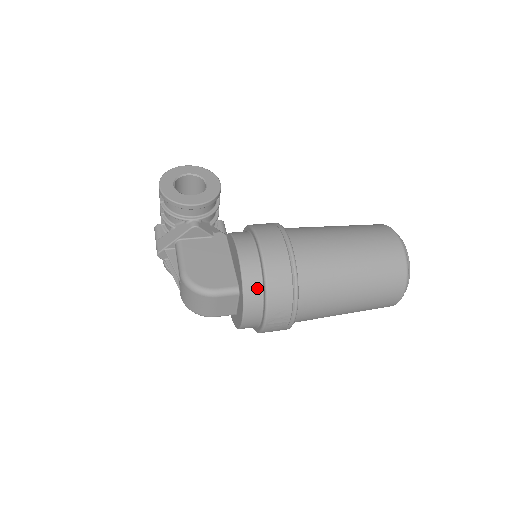
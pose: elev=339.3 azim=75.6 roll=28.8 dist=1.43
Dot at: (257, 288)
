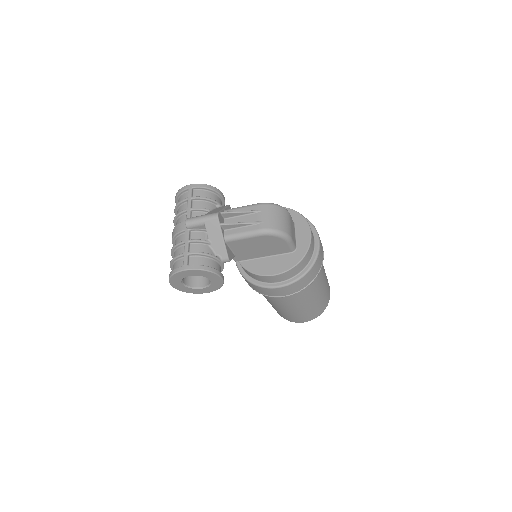
Dot at: occluded
